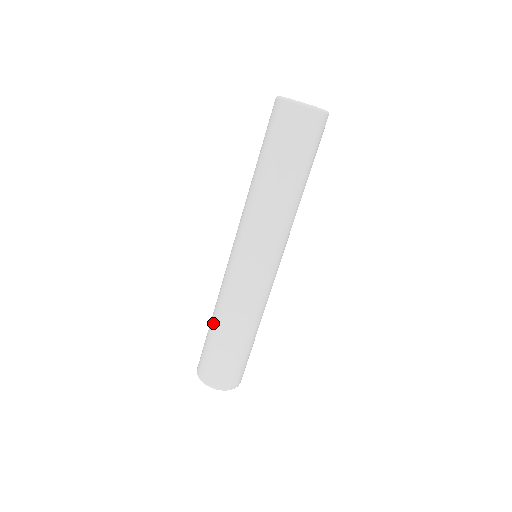
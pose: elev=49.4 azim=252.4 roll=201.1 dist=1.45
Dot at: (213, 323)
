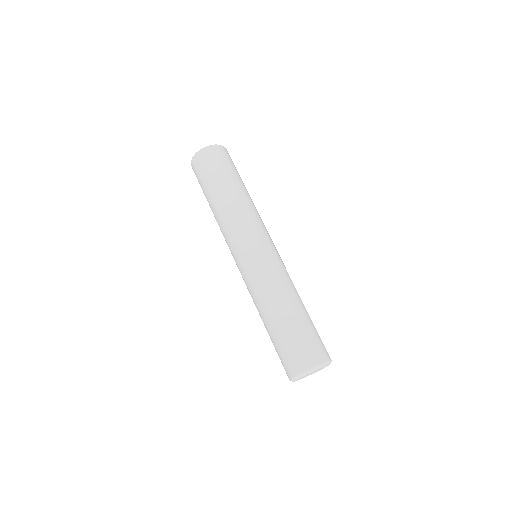
Dot at: (265, 323)
